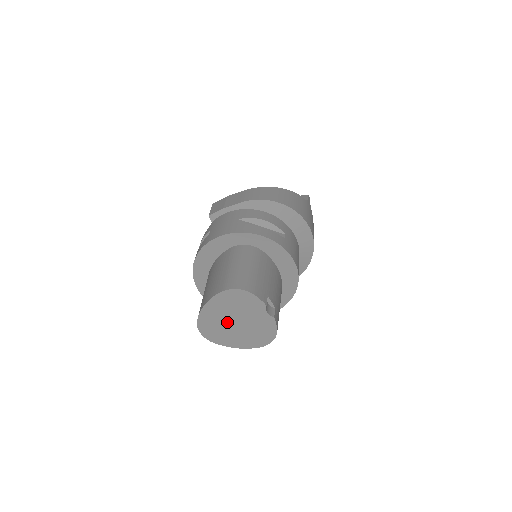
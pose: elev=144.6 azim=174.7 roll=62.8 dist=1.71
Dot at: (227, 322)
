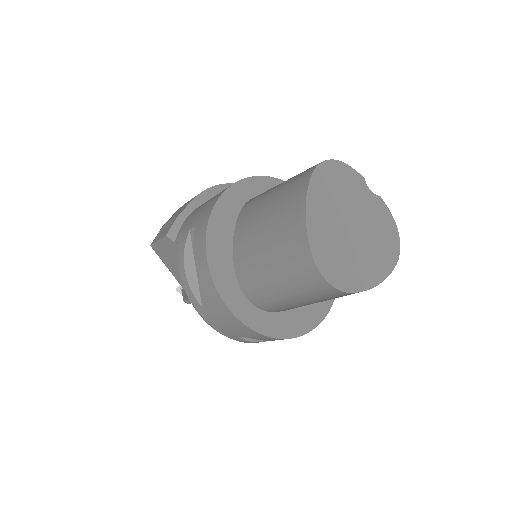
Dot at: (344, 234)
